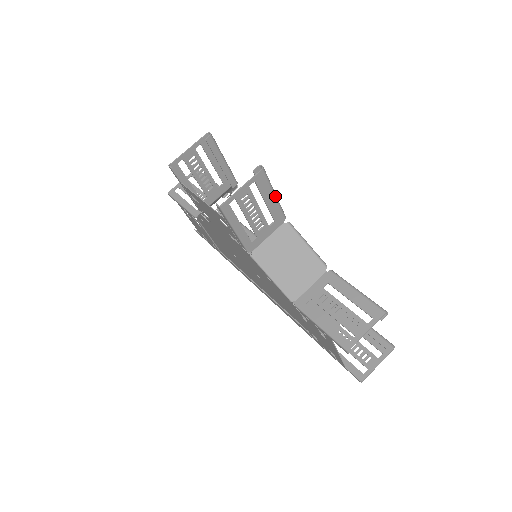
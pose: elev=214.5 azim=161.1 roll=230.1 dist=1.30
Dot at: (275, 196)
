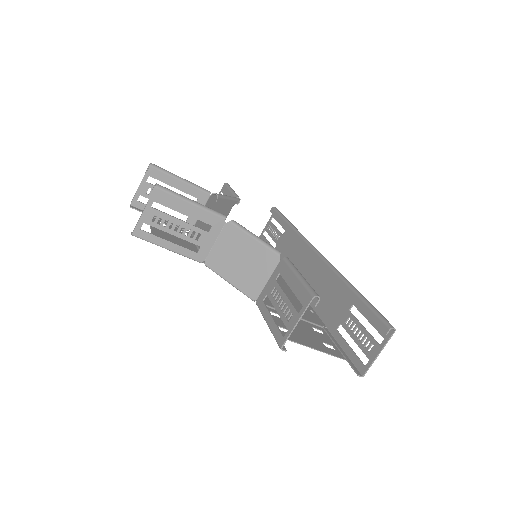
Dot at: (193, 204)
